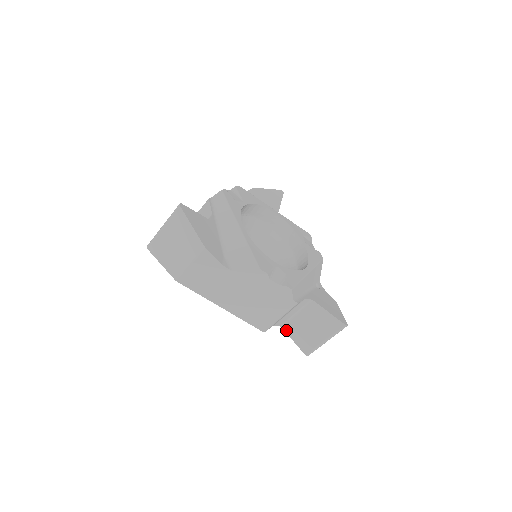
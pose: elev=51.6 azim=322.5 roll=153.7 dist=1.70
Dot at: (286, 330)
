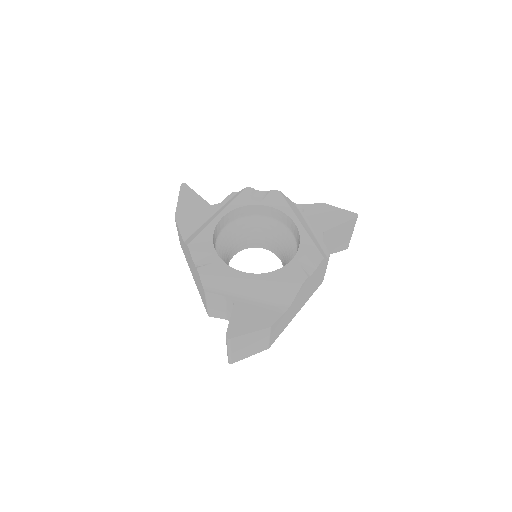
Dot at: occluded
